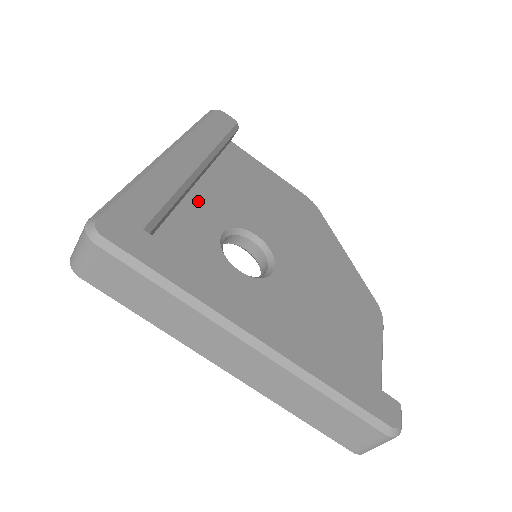
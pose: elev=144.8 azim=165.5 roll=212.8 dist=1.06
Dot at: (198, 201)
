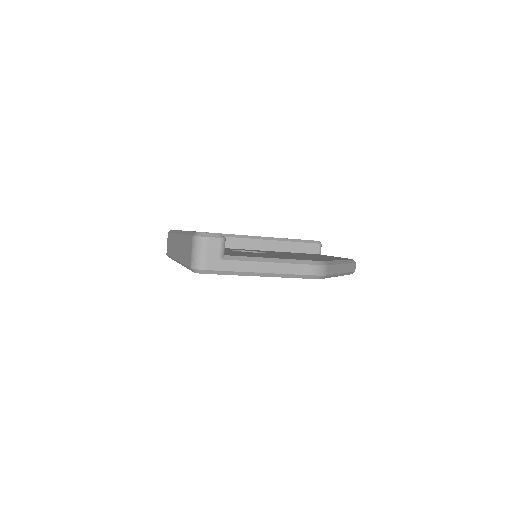
Dot at: occluded
